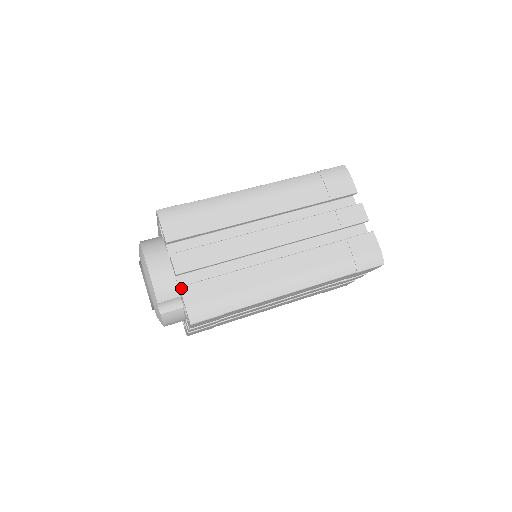
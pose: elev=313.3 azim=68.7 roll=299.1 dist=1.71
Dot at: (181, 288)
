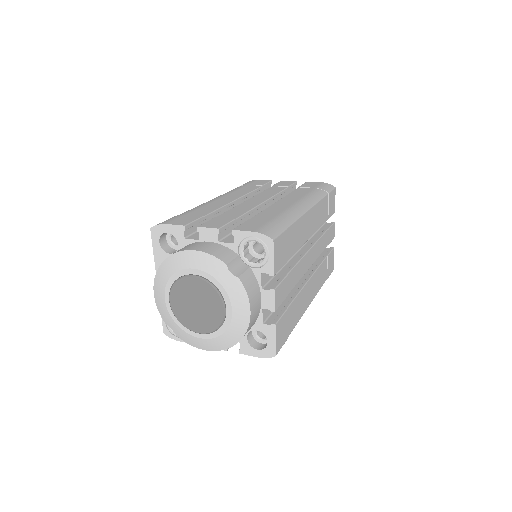
Dot at: (234, 230)
